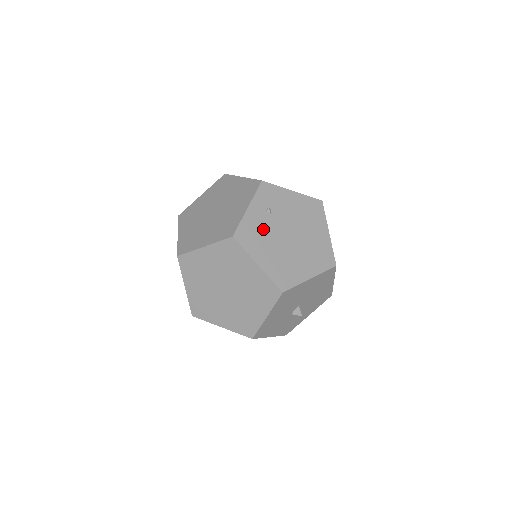
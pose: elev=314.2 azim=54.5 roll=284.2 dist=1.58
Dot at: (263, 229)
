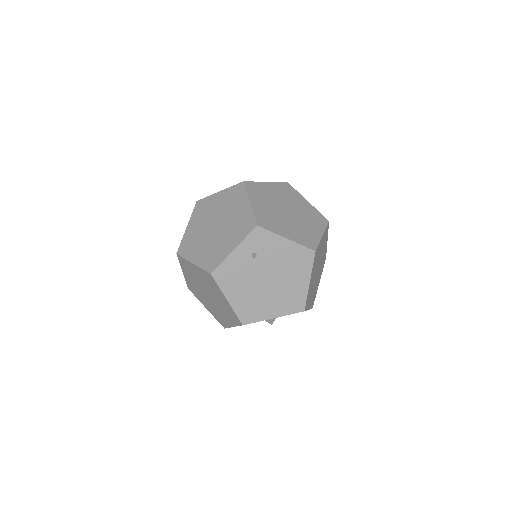
Dot at: (242, 271)
